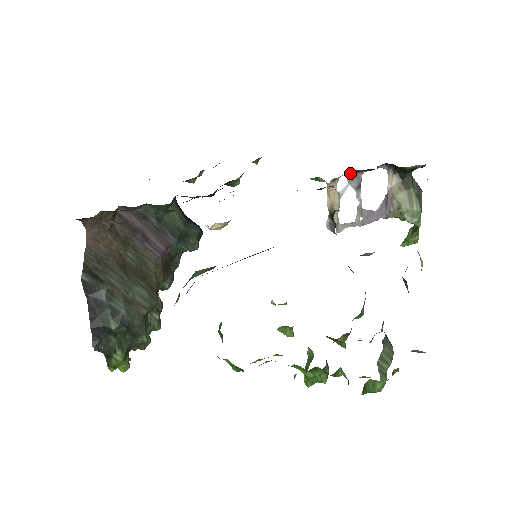
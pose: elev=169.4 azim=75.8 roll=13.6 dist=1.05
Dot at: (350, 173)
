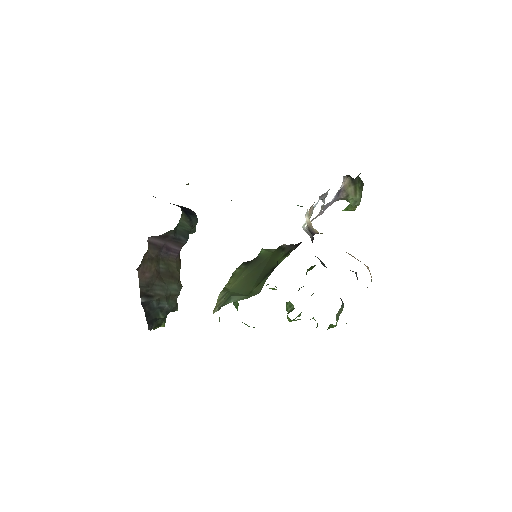
Dot at: (322, 194)
